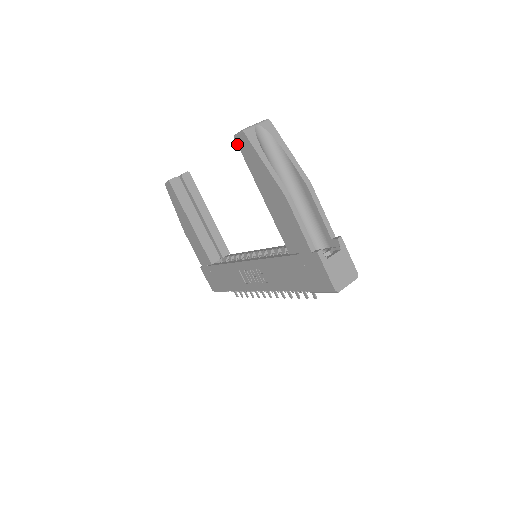
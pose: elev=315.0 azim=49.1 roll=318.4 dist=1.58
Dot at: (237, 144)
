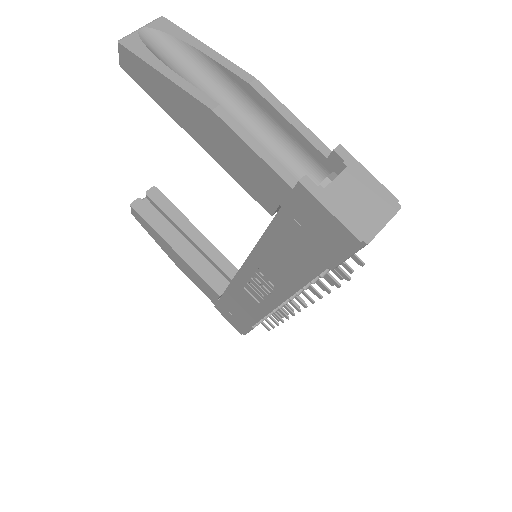
Dot at: occluded
